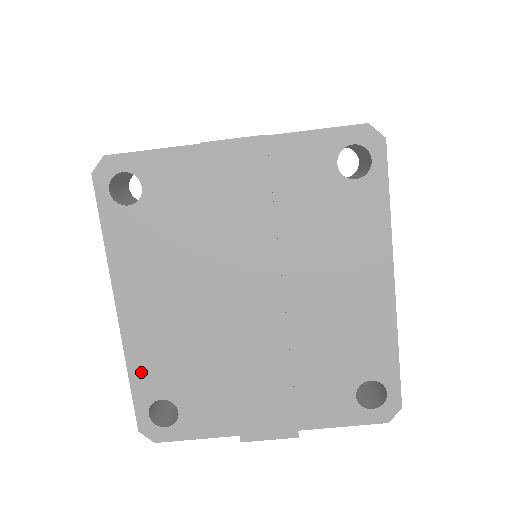
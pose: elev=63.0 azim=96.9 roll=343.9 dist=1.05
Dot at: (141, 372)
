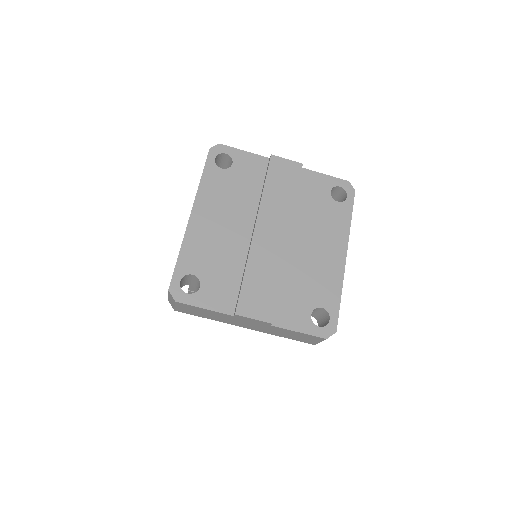
Dot at: (188, 253)
